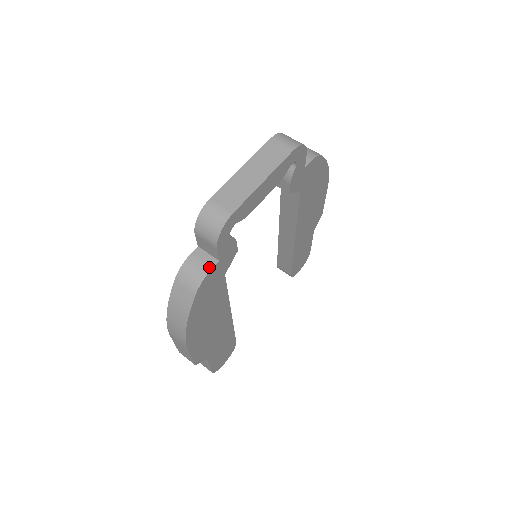
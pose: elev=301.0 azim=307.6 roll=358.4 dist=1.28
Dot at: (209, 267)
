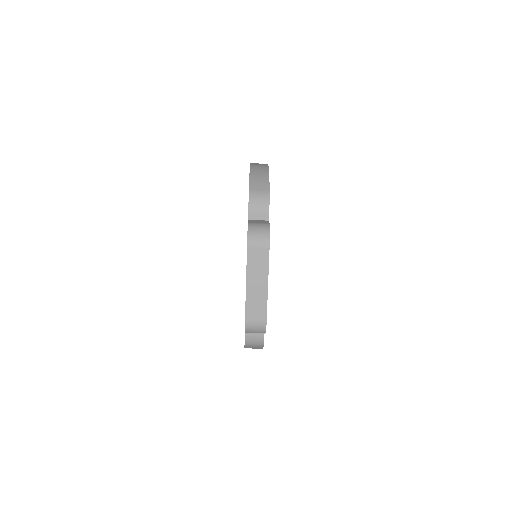
Dot at: (262, 333)
